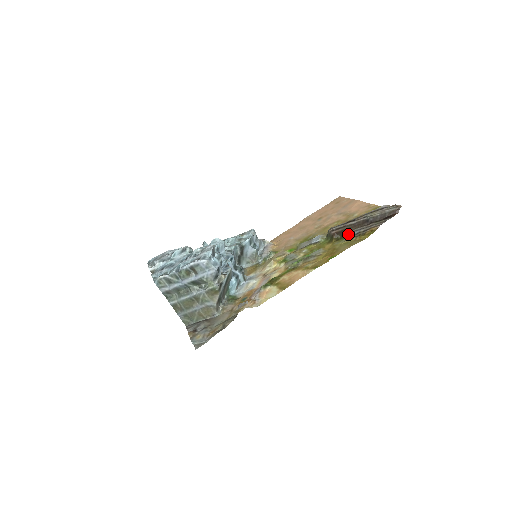
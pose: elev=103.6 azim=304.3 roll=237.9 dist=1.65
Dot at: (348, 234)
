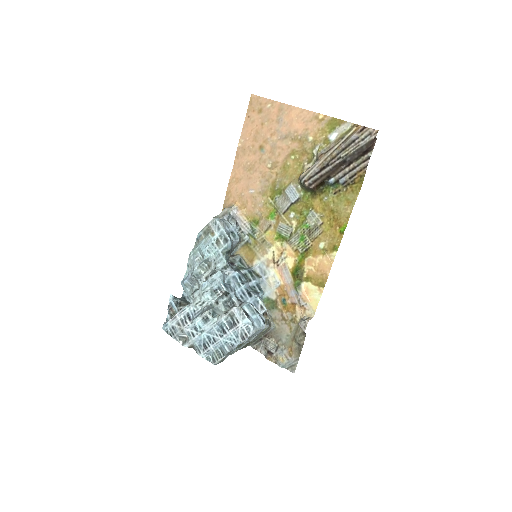
Dot at: (332, 184)
